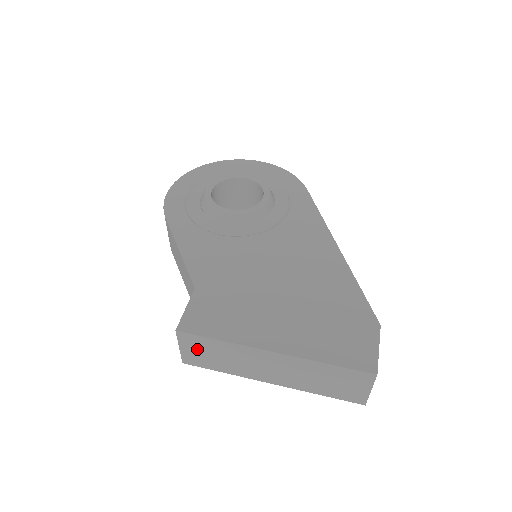
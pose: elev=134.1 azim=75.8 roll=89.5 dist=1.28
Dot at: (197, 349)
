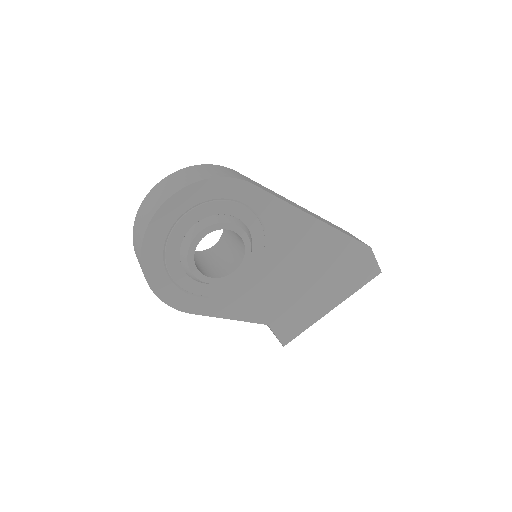
Dot at: occluded
